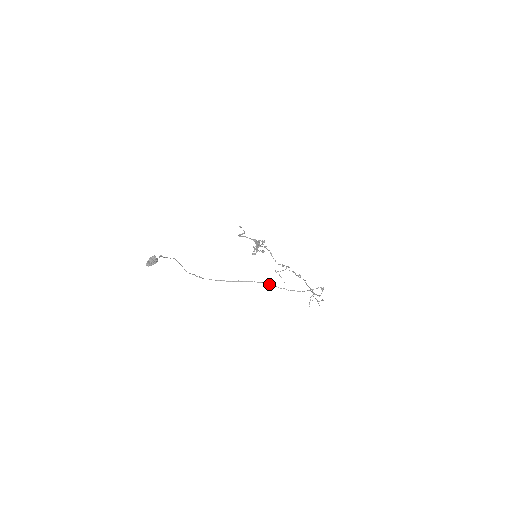
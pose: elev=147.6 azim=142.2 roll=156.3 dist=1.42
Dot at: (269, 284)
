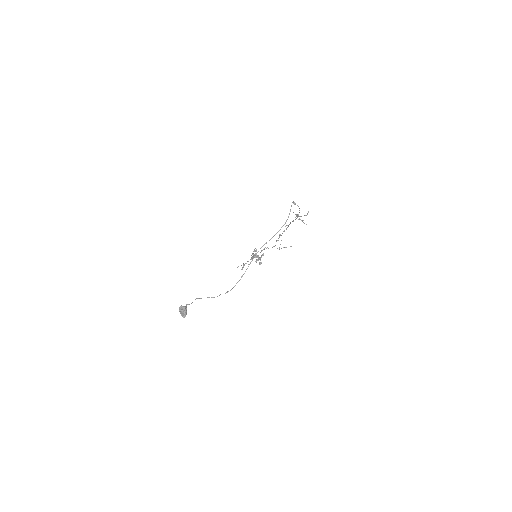
Dot at: (266, 243)
